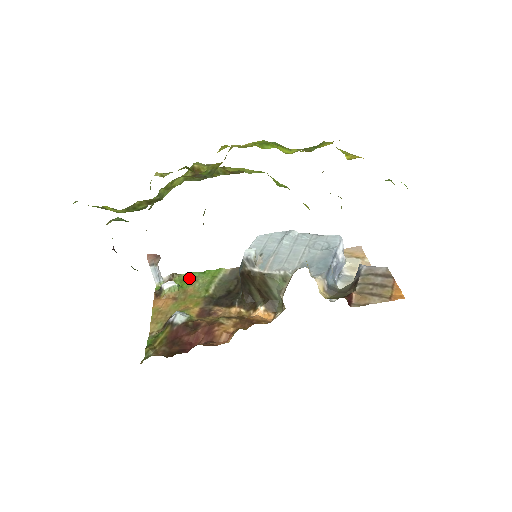
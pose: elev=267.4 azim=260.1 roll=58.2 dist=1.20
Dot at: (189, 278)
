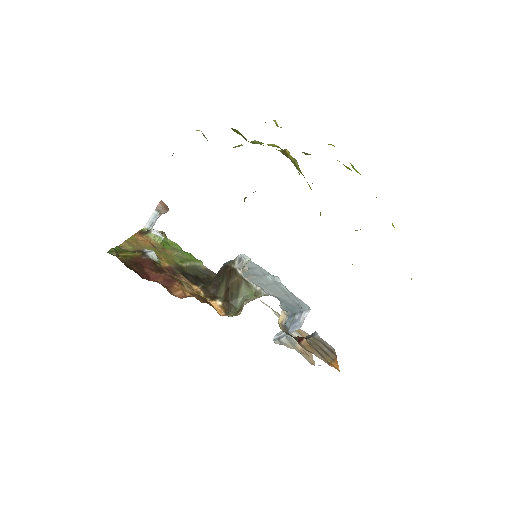
Dot at: (172, 245)
